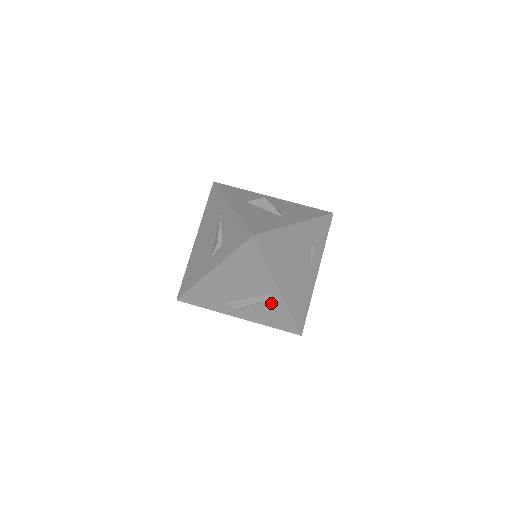
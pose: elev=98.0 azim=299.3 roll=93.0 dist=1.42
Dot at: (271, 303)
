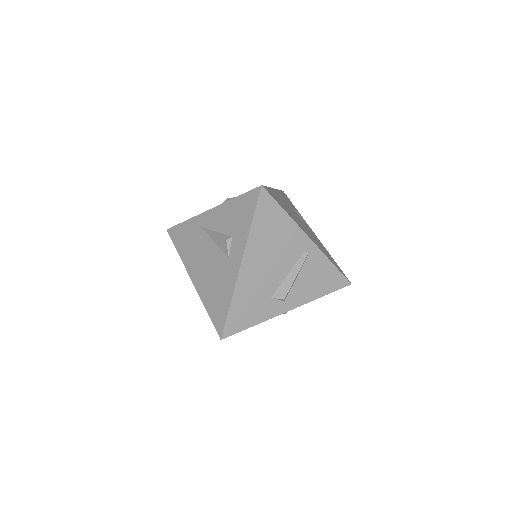
Dot at: (310, 263)
